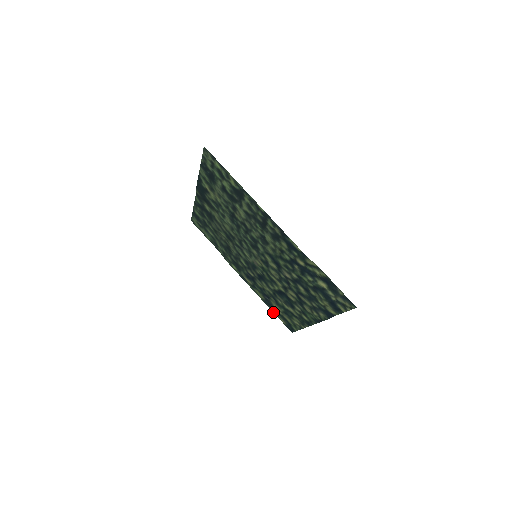
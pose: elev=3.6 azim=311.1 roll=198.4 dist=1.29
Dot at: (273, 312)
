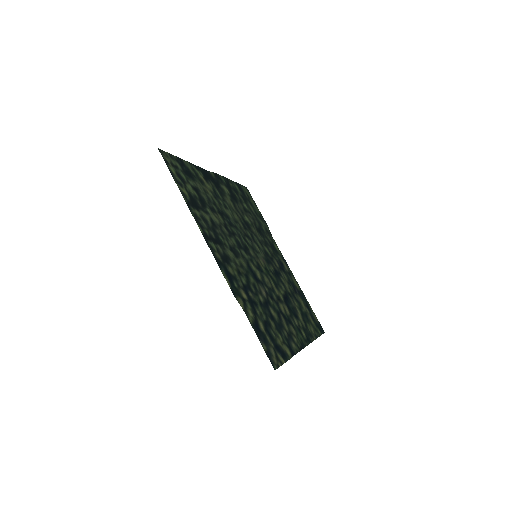
Dot at: (309, 304)
